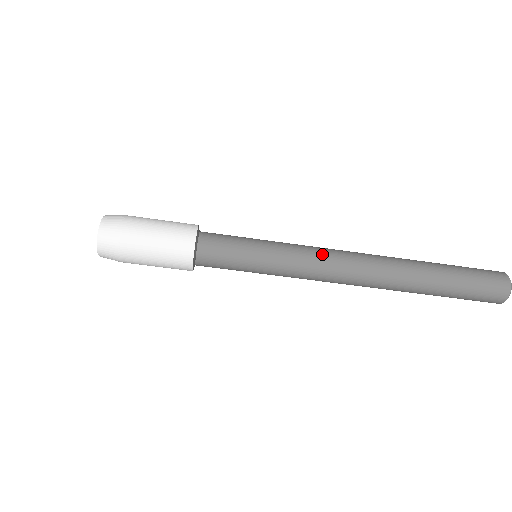
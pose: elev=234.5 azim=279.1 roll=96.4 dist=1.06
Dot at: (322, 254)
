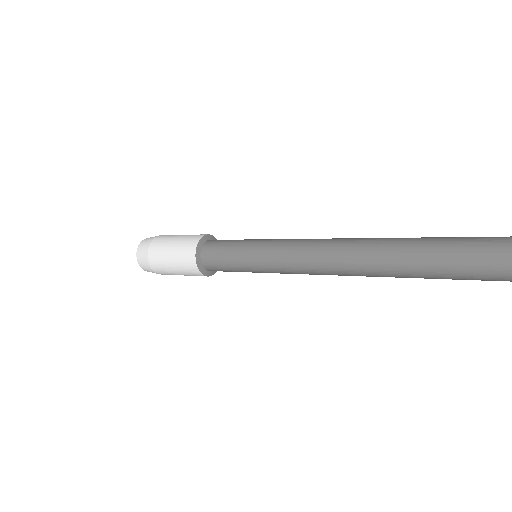
Dot at: (308, 272)
